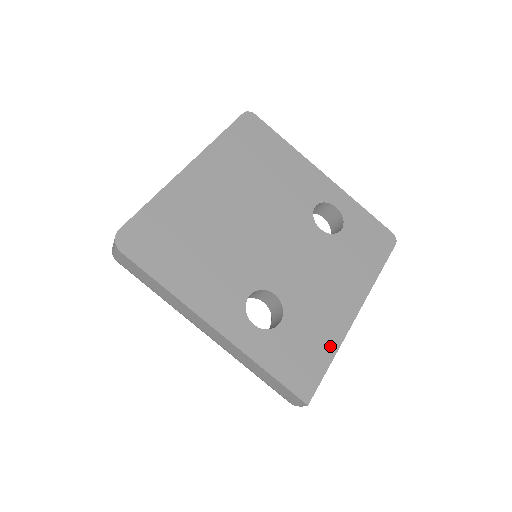
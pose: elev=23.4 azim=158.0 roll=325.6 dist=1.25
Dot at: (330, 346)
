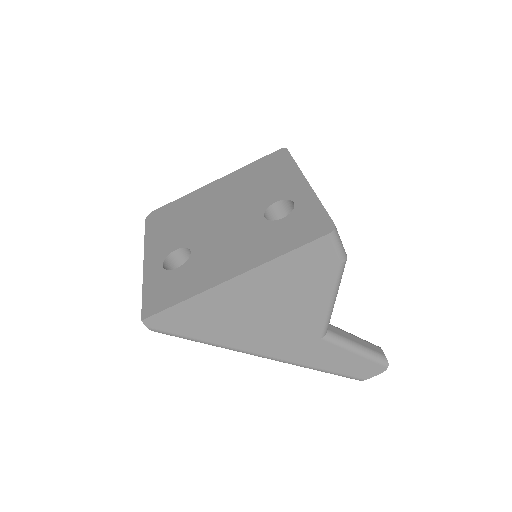
Dot at: (191, 292)
